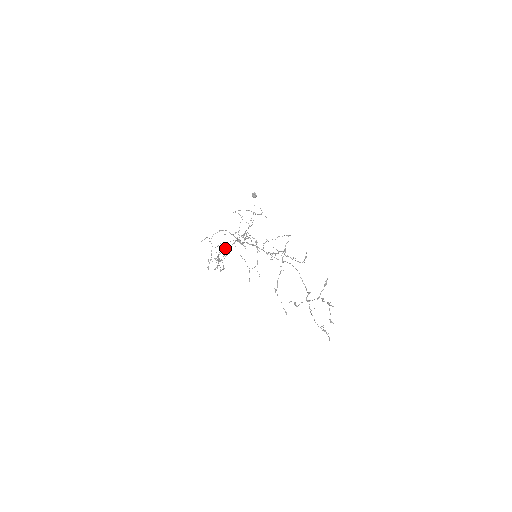
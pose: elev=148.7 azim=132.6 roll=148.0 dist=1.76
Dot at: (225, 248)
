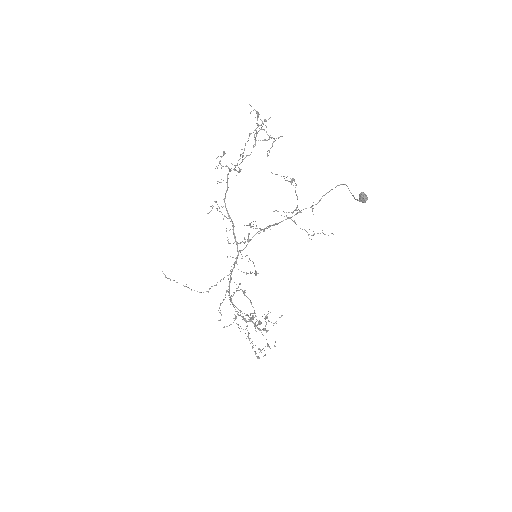
Dot at: occluded
